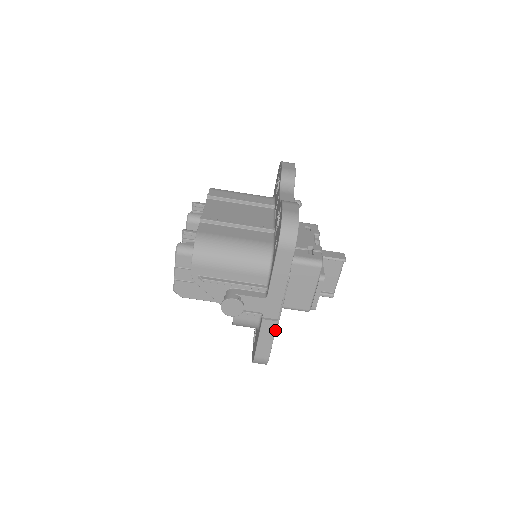
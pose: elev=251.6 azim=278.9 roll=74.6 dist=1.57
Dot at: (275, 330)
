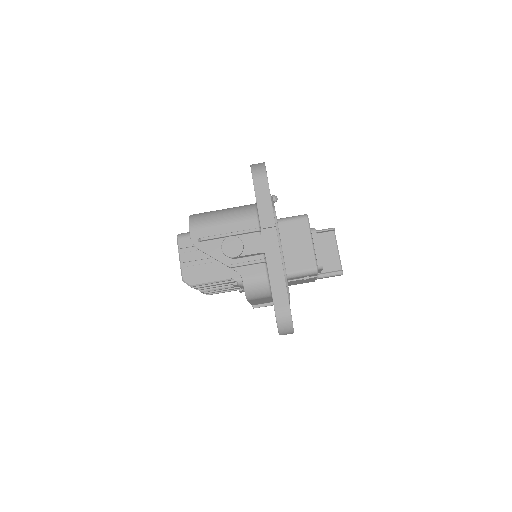
Dot at: (282, 267)
